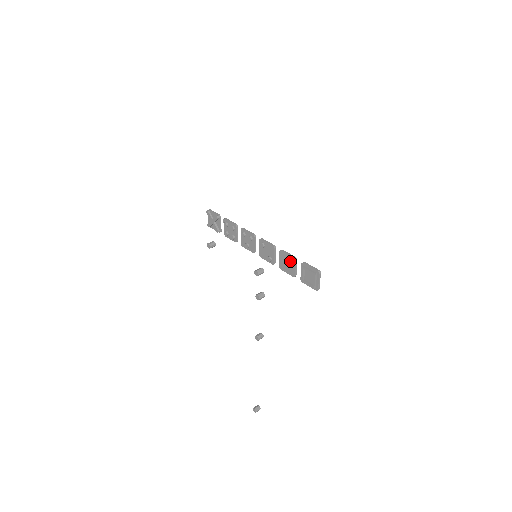
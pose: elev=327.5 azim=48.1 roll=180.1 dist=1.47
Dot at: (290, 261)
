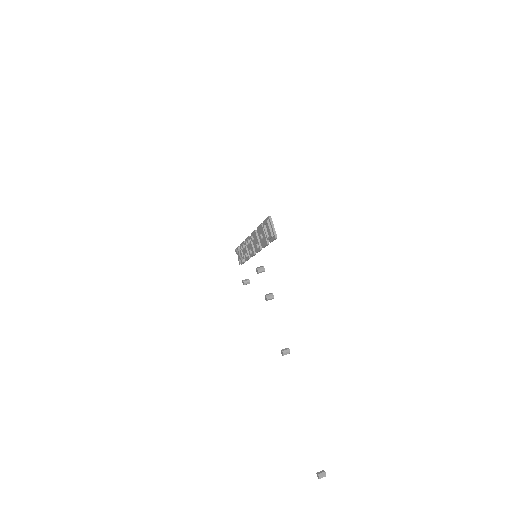
Dot at: (261, 231)
